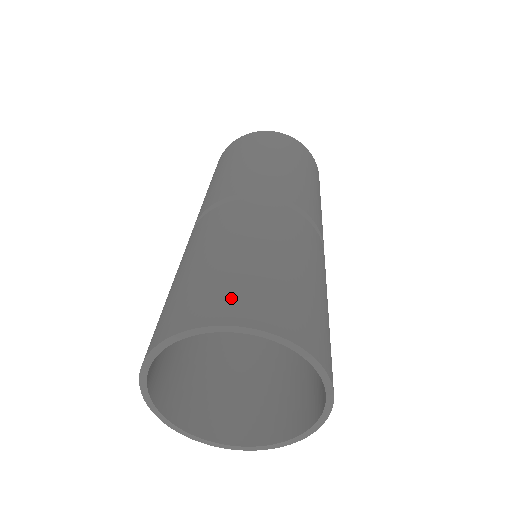
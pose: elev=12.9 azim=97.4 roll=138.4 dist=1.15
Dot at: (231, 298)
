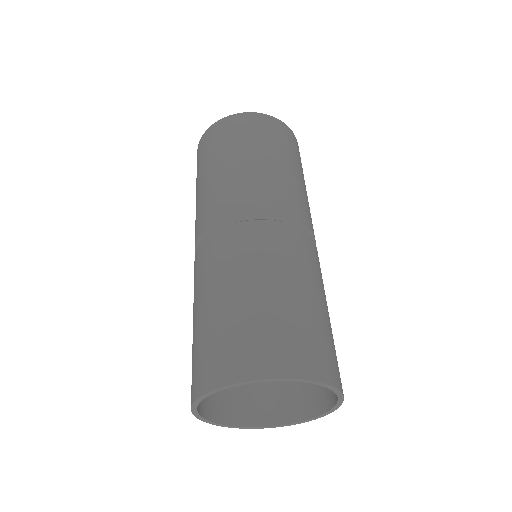
Dot at: (281, 348)
